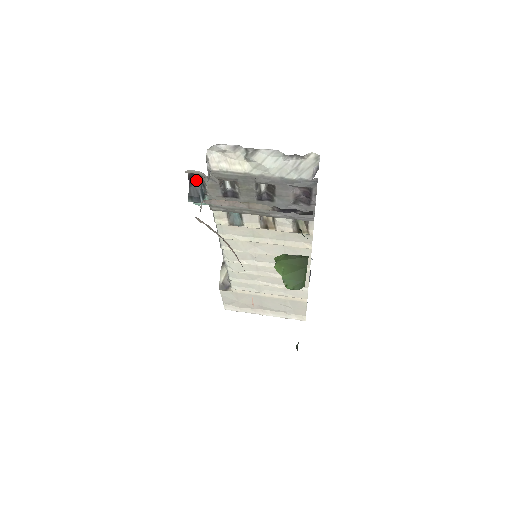
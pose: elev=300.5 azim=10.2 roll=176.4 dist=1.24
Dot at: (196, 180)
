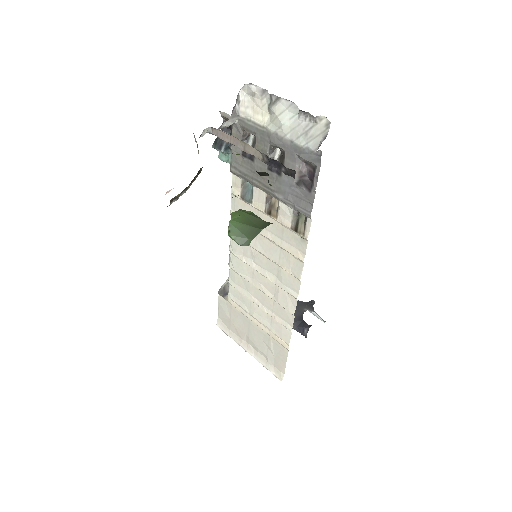
Dot at: (228, 130)
